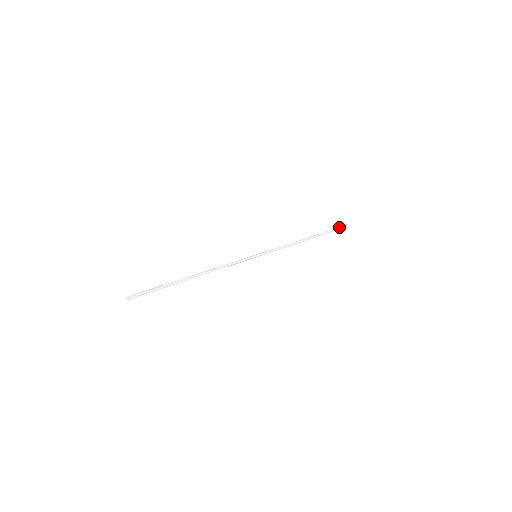
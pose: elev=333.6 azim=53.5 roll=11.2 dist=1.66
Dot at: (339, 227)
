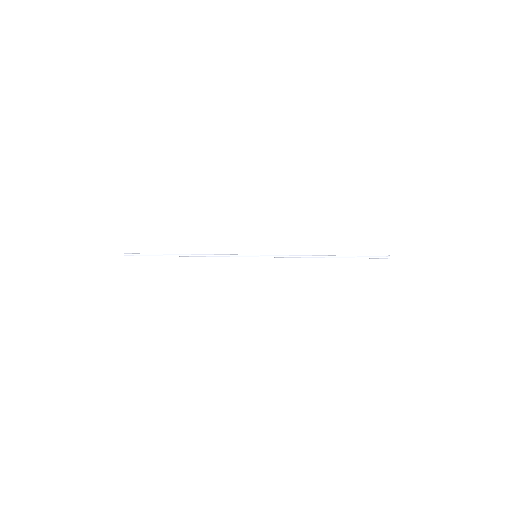
Dot at: occluded
